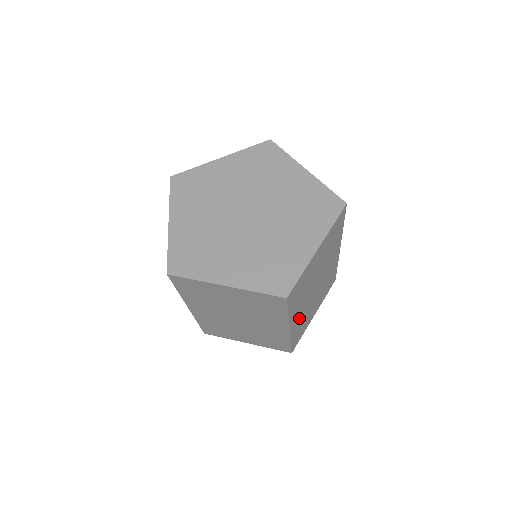
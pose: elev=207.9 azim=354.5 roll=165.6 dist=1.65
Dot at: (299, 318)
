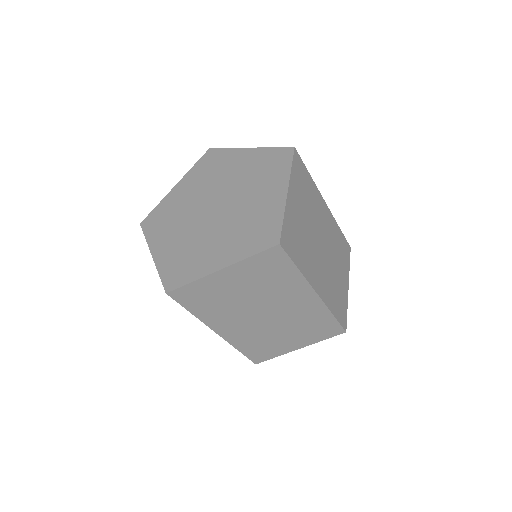
Dot at: (239, 331)
